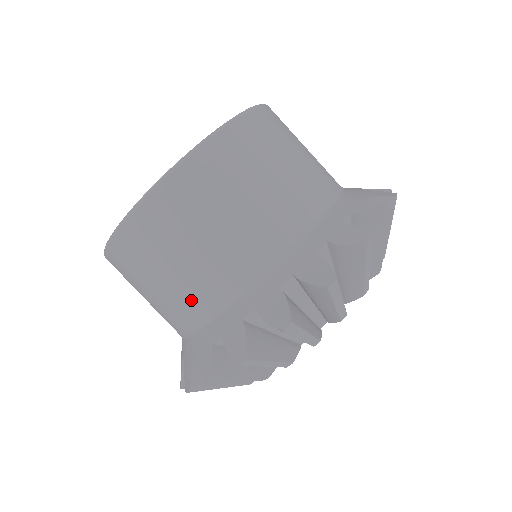
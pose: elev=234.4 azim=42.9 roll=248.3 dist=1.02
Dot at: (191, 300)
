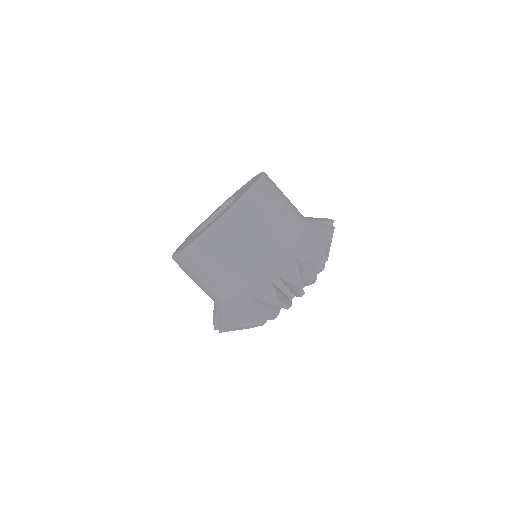
Dot at: (213, 292)
